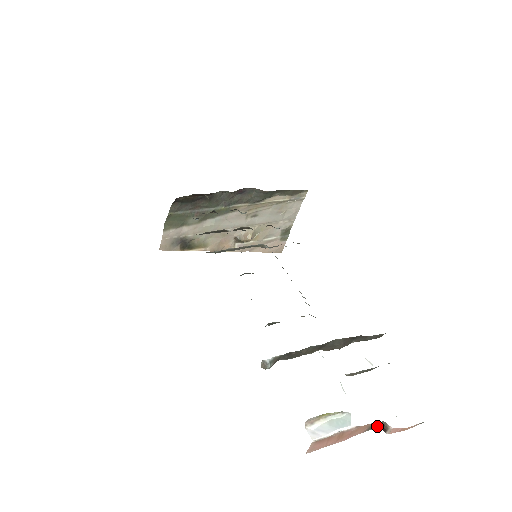
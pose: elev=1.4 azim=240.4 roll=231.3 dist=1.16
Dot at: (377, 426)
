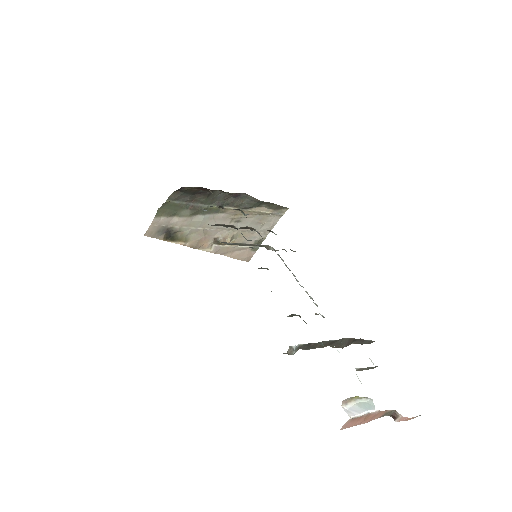
Dot at: (389, 414)
